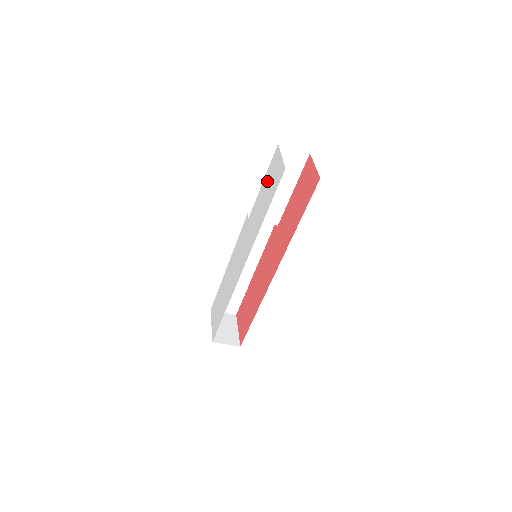
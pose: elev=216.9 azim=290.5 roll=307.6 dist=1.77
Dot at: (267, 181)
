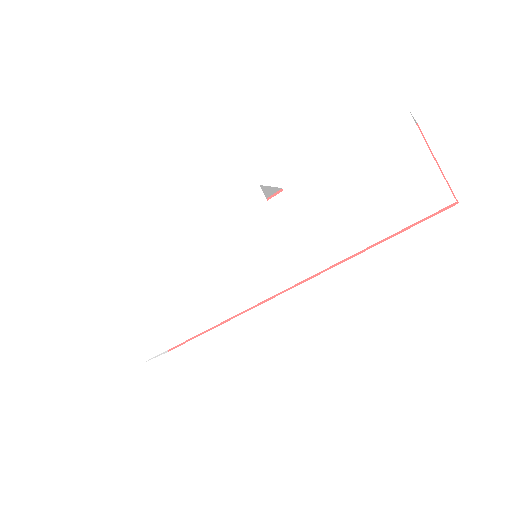
Dot at: (361, 172)
